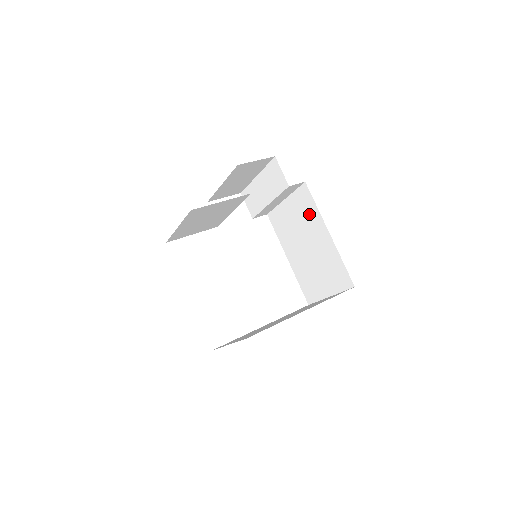
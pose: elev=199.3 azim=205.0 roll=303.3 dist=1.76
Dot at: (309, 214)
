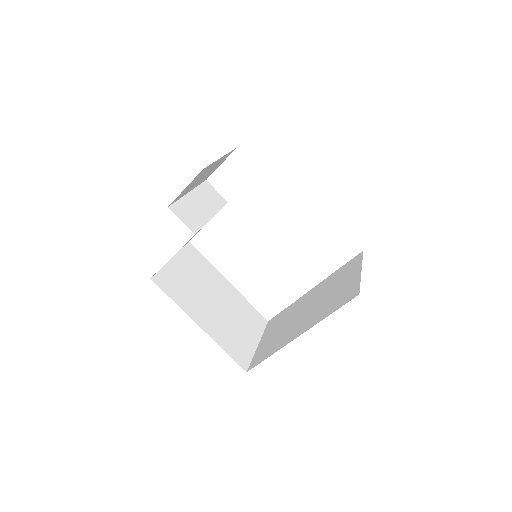
Dot at: occluded
